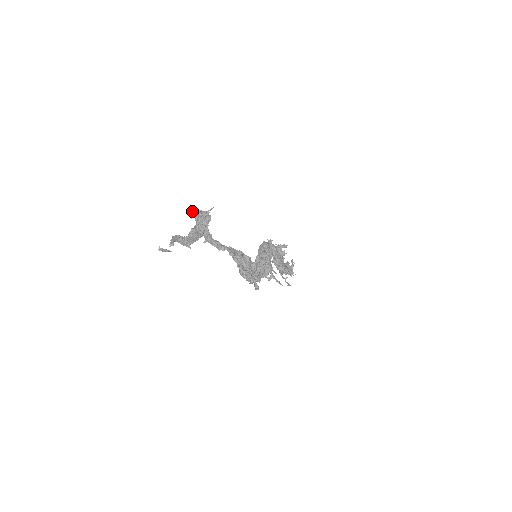
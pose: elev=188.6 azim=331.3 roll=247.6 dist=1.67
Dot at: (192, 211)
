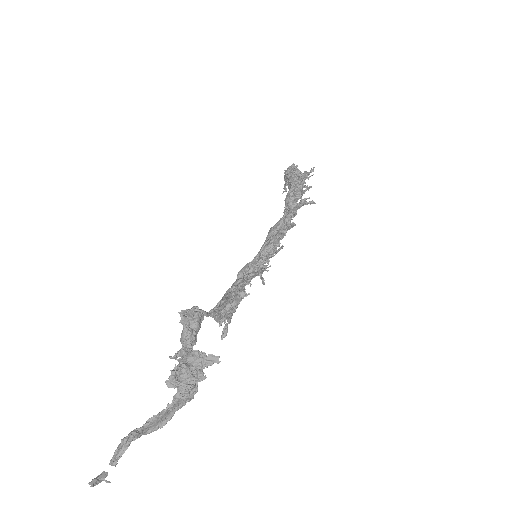
Dot at: (179, 355)
